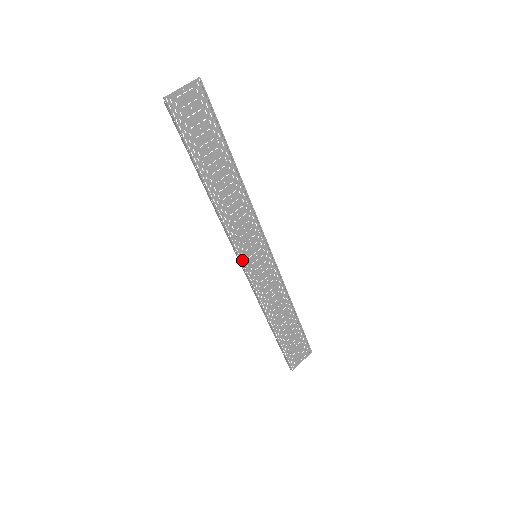
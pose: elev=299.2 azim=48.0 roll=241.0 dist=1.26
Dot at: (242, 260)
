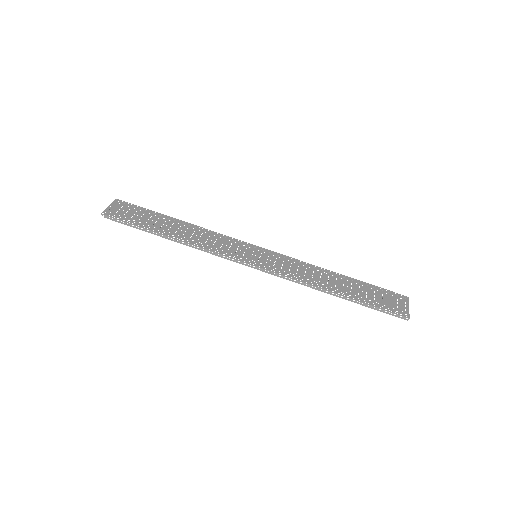
Dot at: (246, 262)
